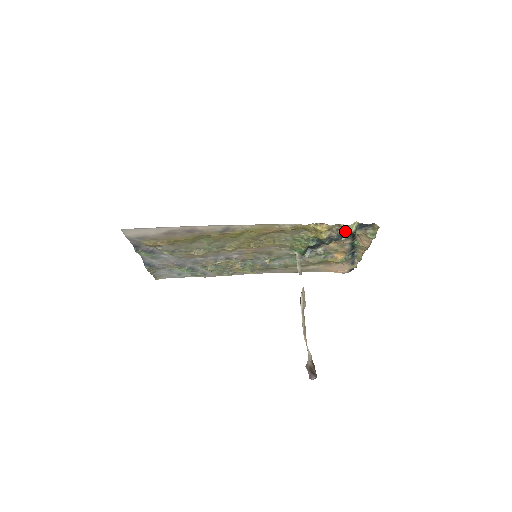
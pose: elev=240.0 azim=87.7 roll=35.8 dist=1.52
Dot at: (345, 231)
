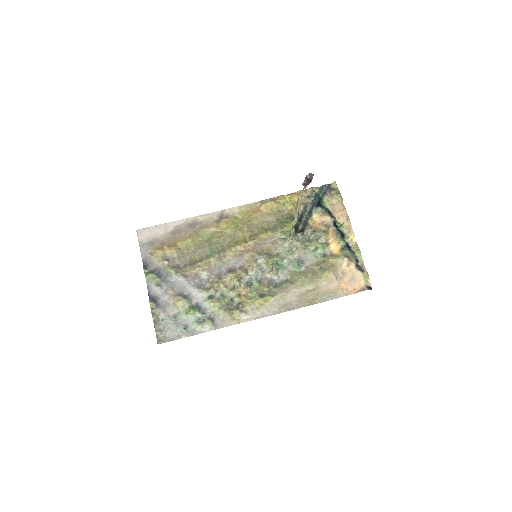
Dot at: (314, 195)
